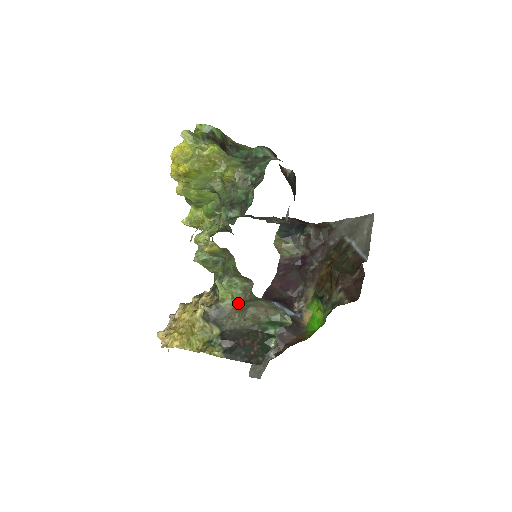
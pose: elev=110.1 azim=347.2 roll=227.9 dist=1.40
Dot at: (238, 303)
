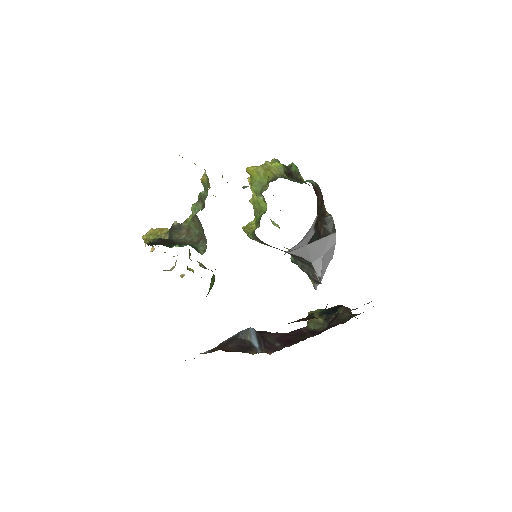
Dot at: (190, 224)
